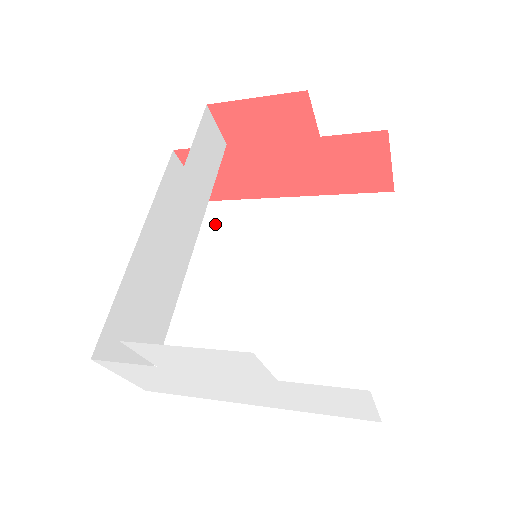
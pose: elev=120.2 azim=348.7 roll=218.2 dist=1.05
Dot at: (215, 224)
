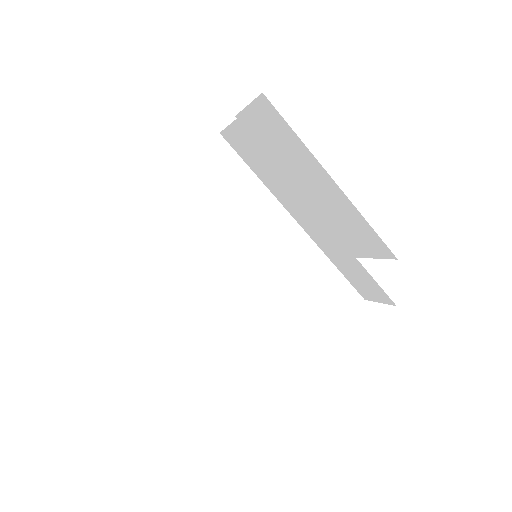
Dot at: (132, 260)
